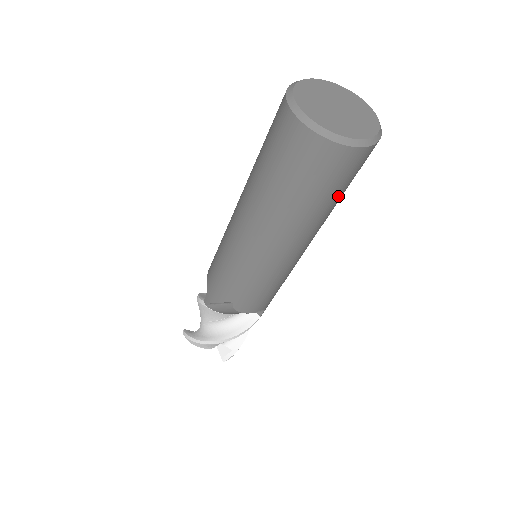
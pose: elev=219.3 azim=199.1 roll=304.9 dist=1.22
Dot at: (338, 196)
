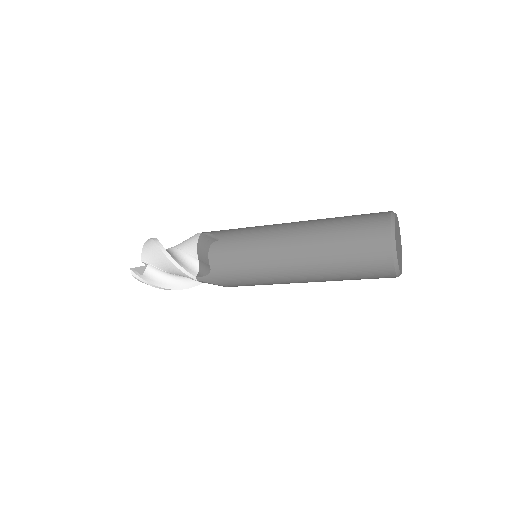
Dot at: occluded
